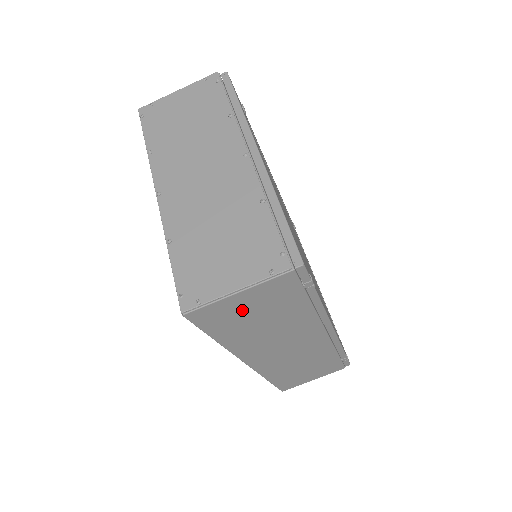
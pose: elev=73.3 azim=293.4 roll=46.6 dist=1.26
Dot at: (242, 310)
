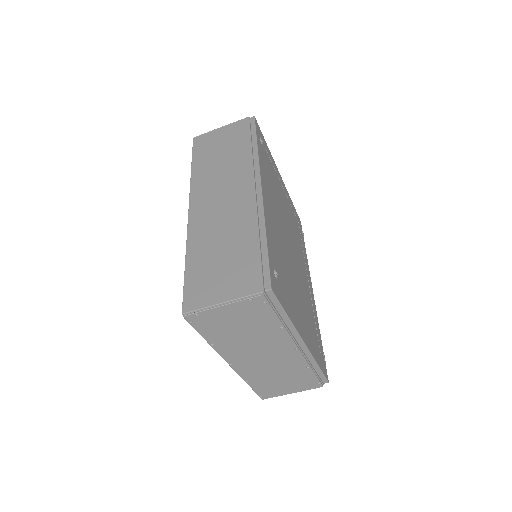
Dot at: occluded
